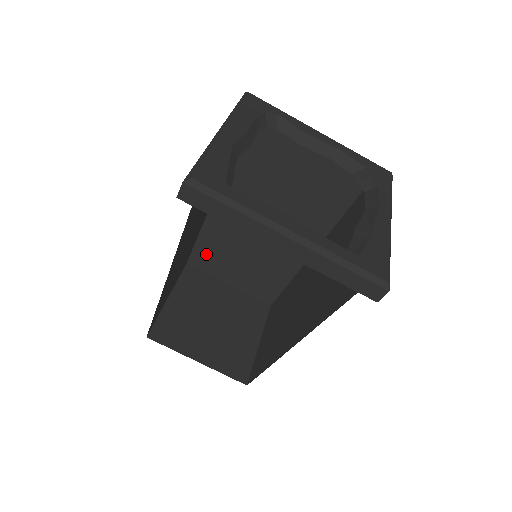
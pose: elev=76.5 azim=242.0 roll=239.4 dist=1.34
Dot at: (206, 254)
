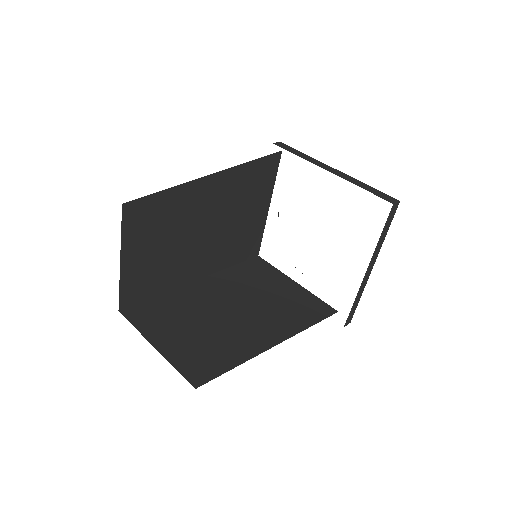
Dot at: (152, 311)
